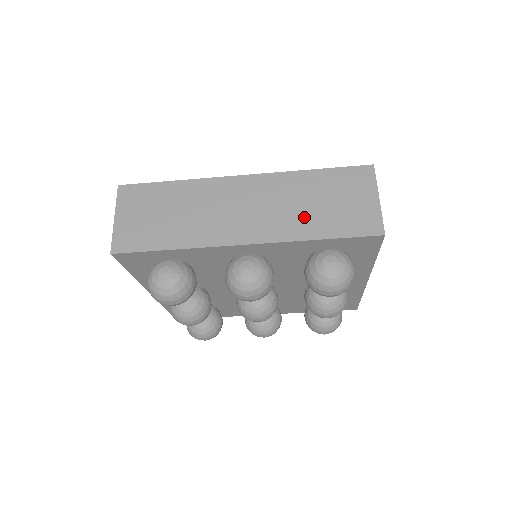
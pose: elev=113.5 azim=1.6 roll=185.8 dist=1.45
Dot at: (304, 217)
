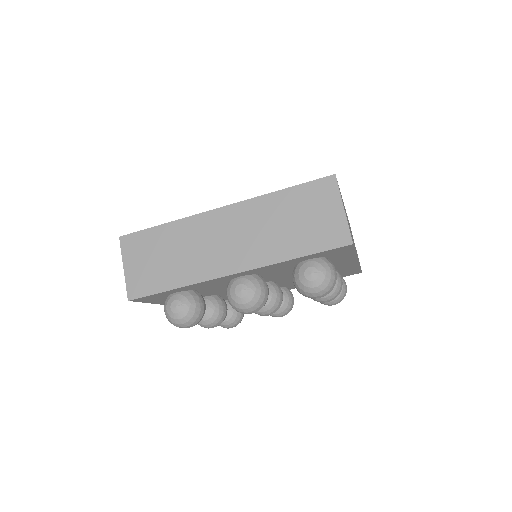
Dot at: (280, 239)
